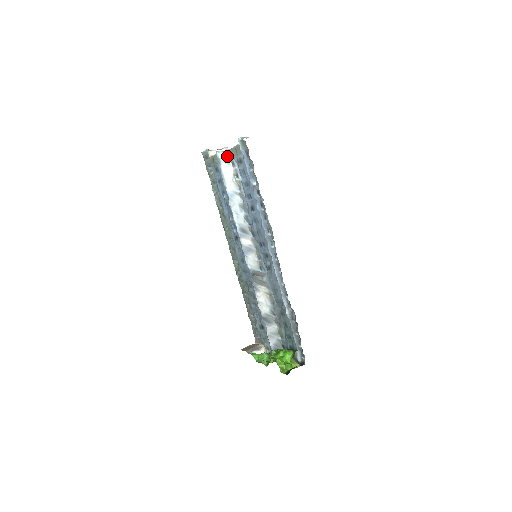
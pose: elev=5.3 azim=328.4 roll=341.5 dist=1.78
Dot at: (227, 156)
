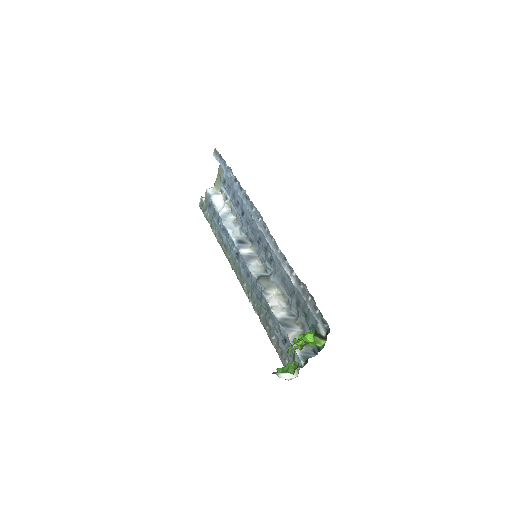
Dot at: (215, 188)
